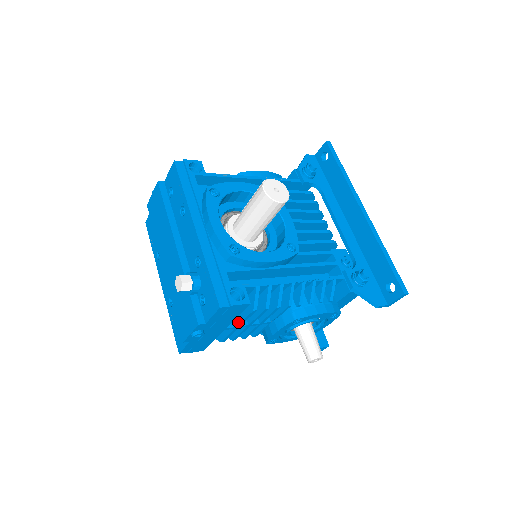
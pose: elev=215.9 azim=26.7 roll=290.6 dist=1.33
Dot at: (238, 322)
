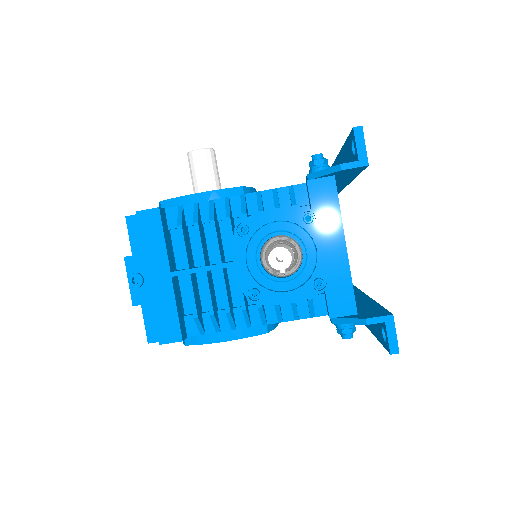
Dot at: (184, 263)
